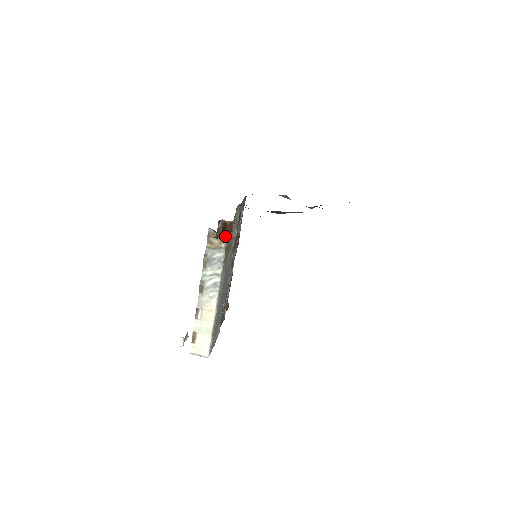
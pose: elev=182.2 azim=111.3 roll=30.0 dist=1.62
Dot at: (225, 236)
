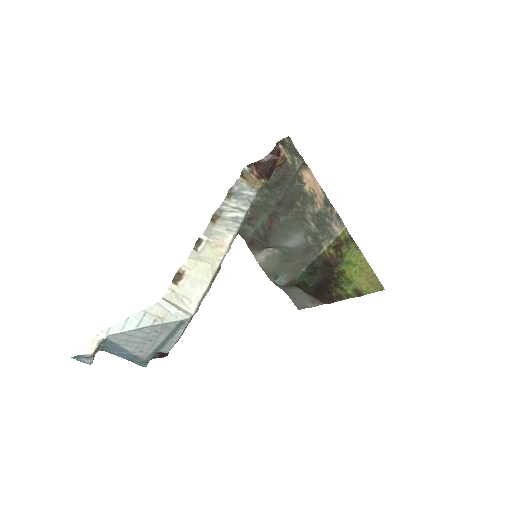
Dot at: (260, 181)
